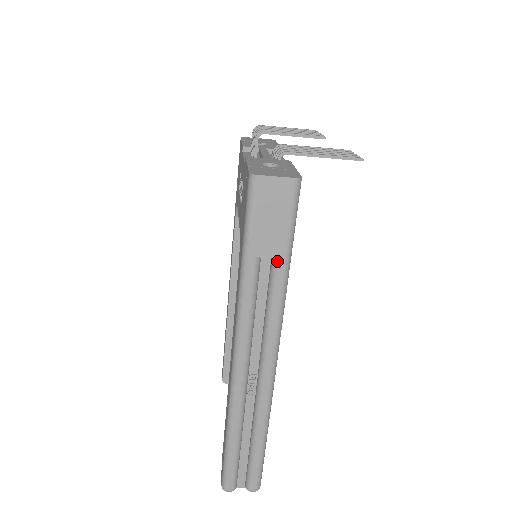
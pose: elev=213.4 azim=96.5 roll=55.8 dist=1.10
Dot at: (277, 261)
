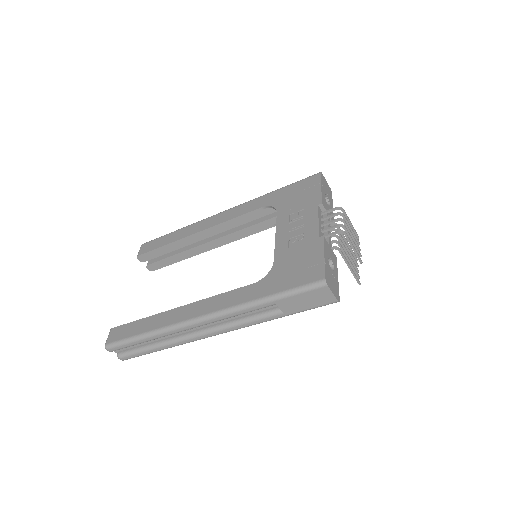
Dot at: (281, 313)
